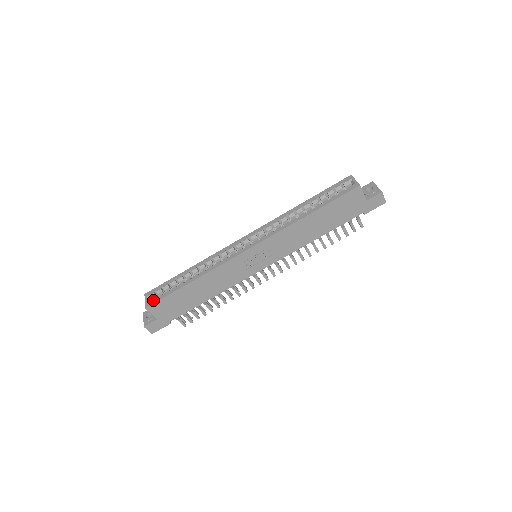
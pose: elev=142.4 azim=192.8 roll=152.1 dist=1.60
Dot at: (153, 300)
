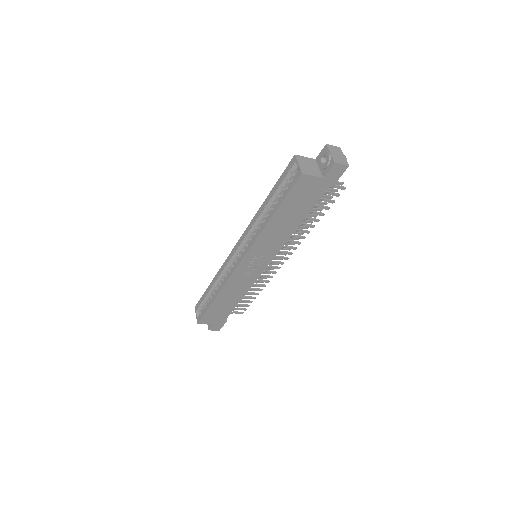
Dot at: (199, 316)
